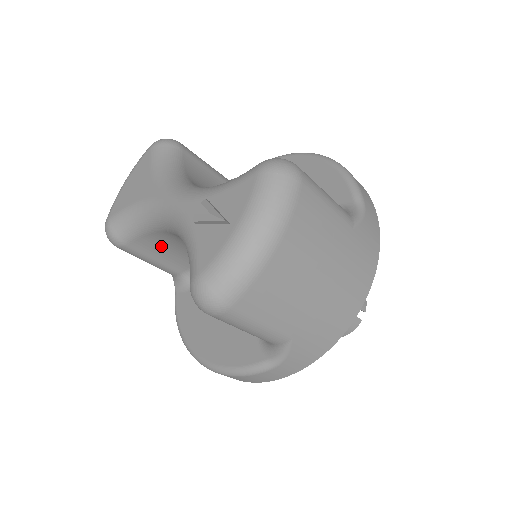
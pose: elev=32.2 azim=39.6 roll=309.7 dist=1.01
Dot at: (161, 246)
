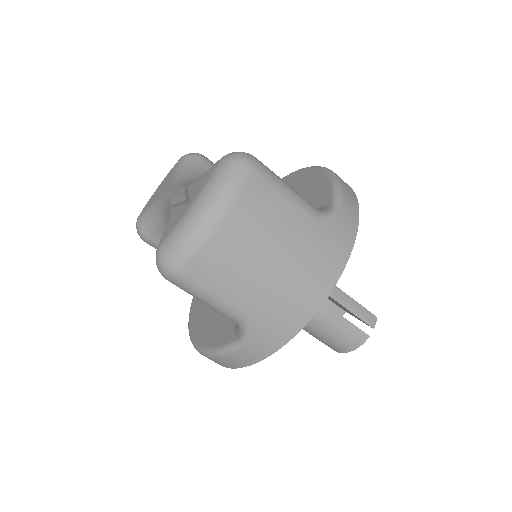
Dot at: occluded
